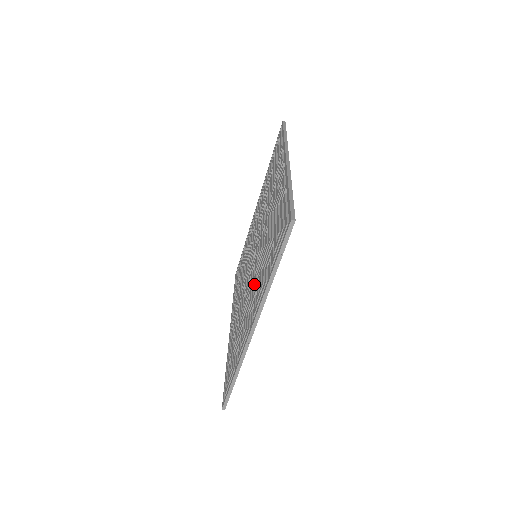
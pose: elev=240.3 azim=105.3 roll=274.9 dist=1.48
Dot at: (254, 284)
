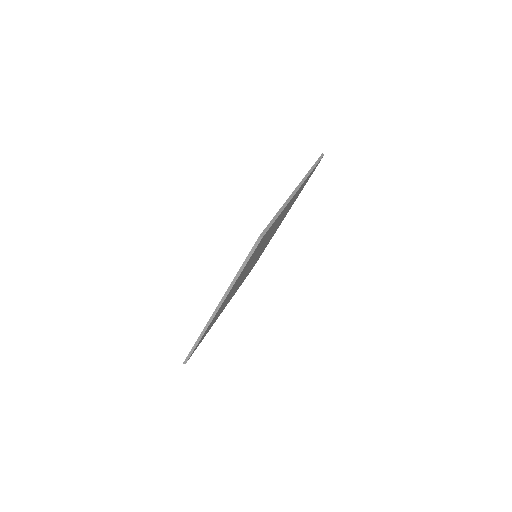
Dot at: occluded
